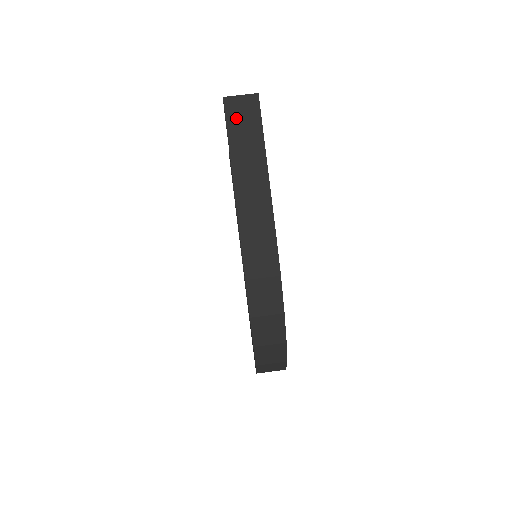
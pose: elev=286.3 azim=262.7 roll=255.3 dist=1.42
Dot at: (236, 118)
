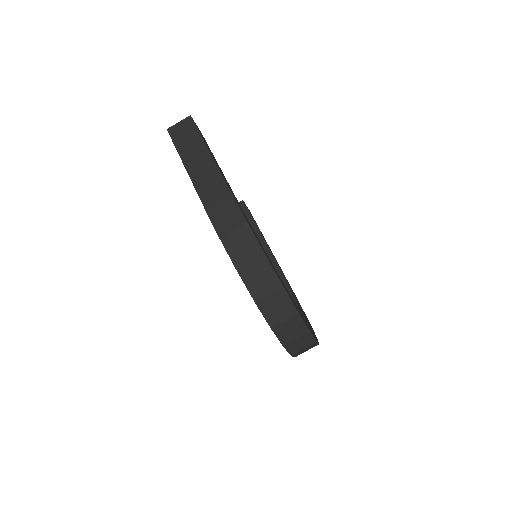
Dot at: (179, 136)
